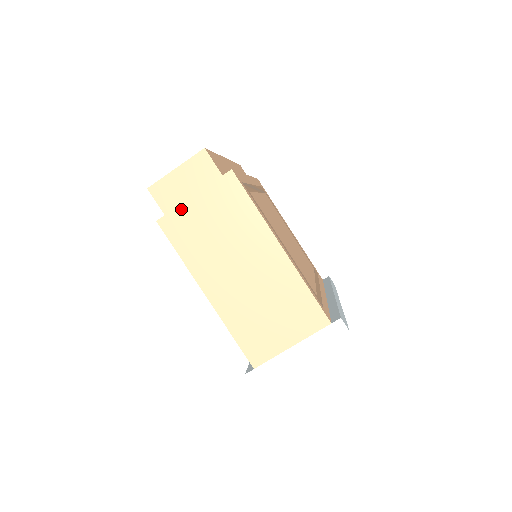
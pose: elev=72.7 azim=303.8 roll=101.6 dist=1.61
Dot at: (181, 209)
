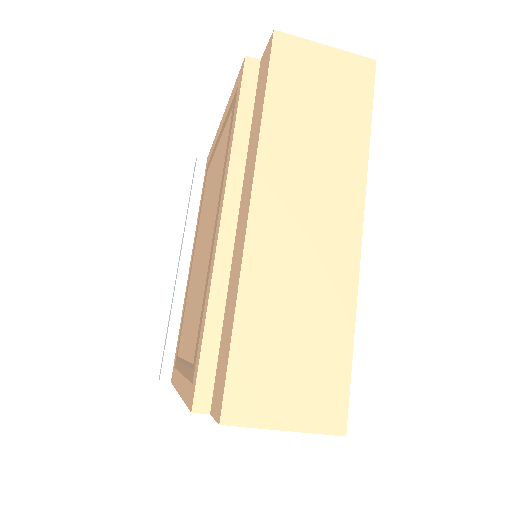
Dot at: occluded
